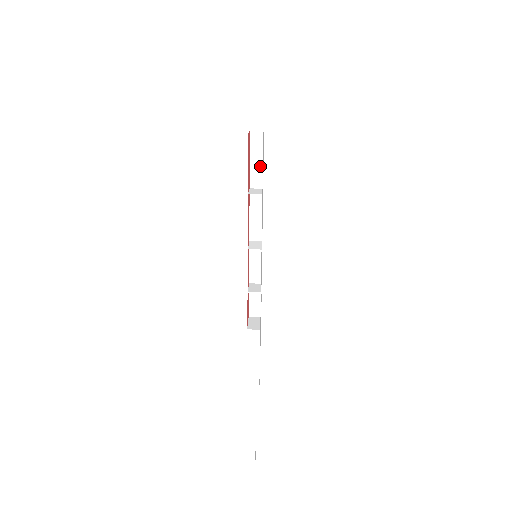
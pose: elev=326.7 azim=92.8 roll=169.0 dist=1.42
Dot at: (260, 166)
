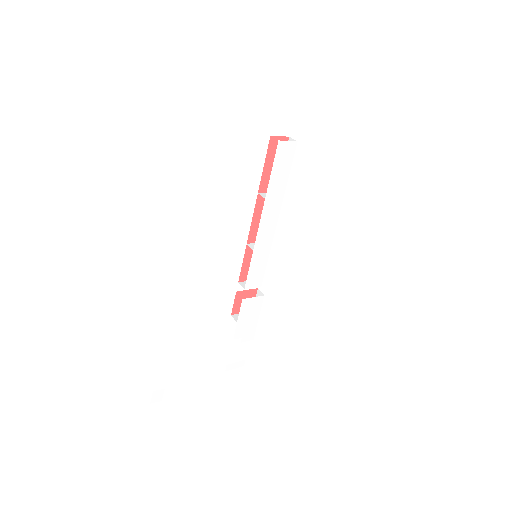
Dot at: (287, 175)
